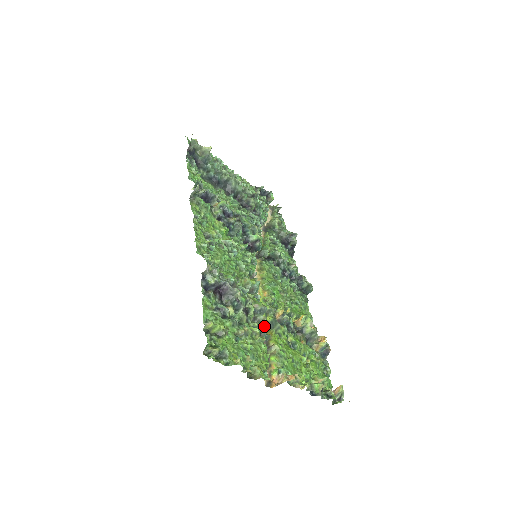
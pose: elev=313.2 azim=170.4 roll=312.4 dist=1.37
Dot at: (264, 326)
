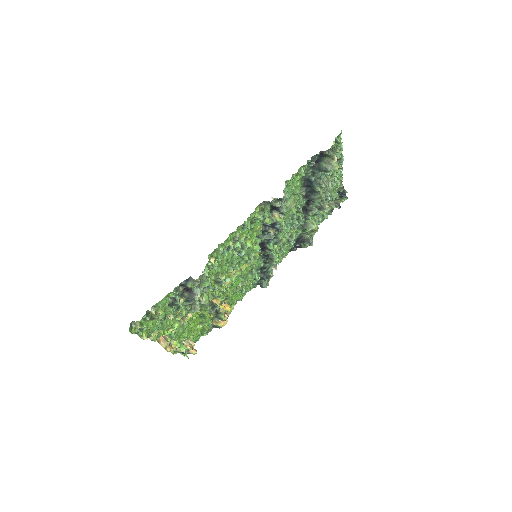
Dot at: (193, 312)
